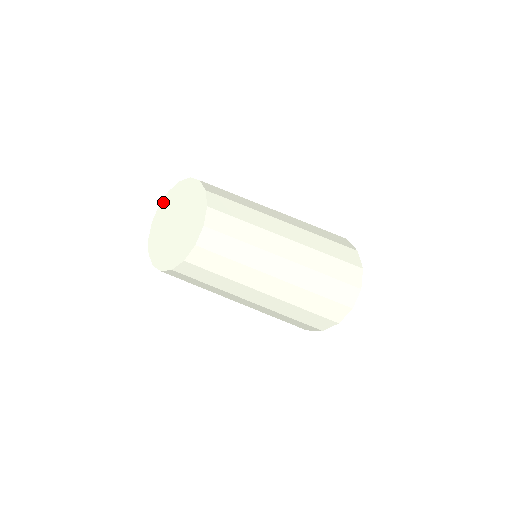
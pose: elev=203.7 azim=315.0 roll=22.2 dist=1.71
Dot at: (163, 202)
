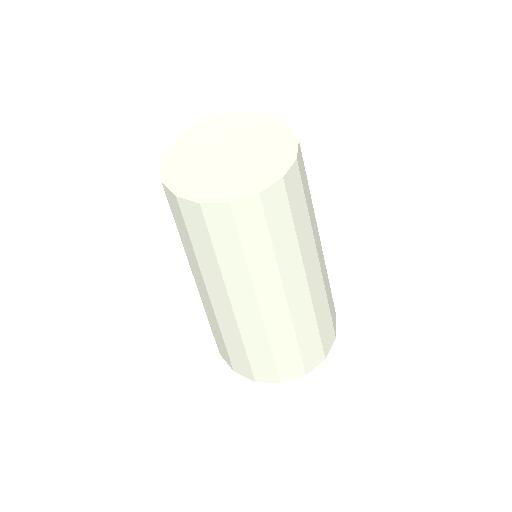
Dot at: (166, 158)
